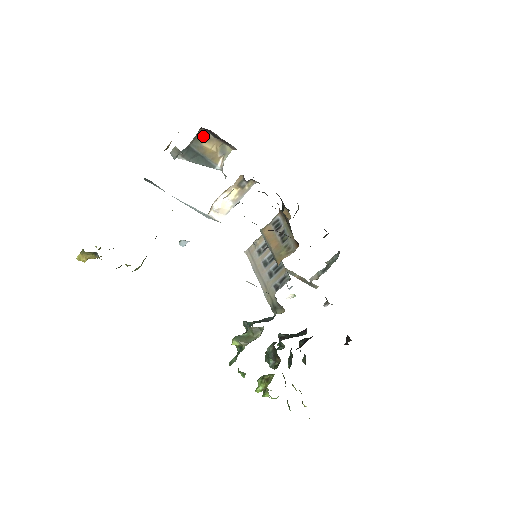
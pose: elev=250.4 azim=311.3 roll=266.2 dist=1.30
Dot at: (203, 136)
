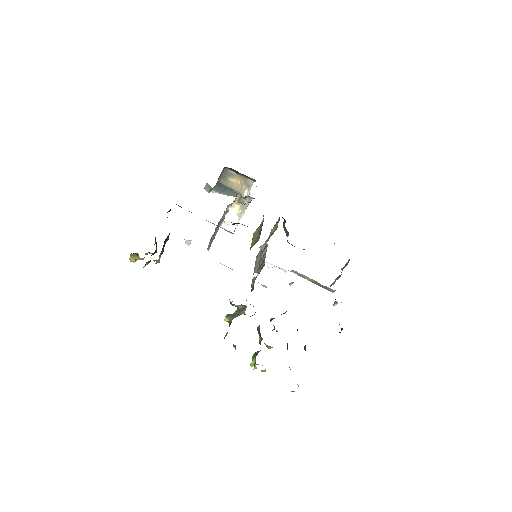
Dot at: (228, 174)
